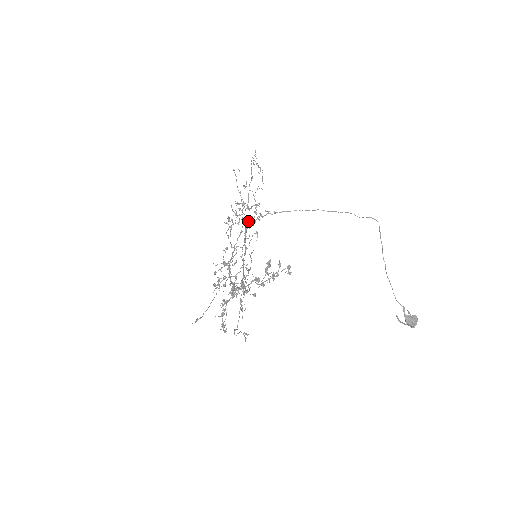
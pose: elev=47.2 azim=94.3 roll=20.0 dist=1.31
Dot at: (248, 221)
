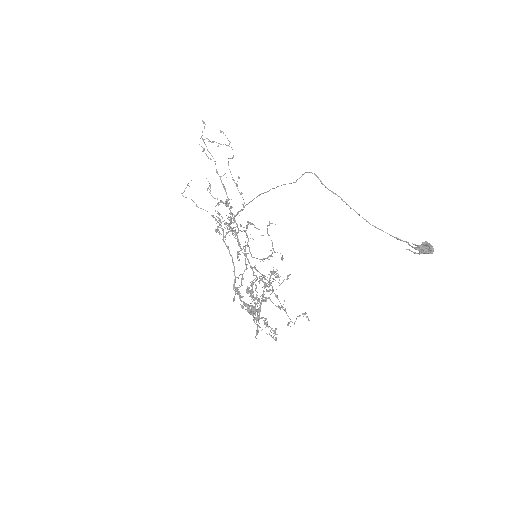
Dot at: (237, 212)
